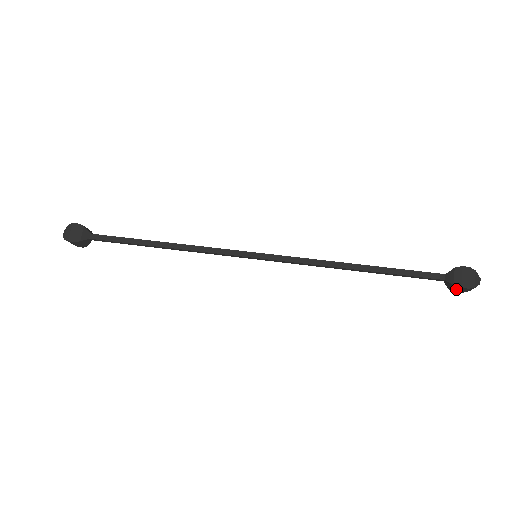
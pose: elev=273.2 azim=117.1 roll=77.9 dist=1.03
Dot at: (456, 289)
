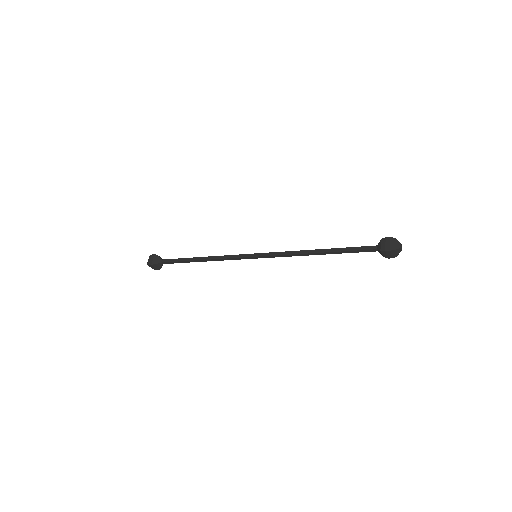
Dot at: occluded
